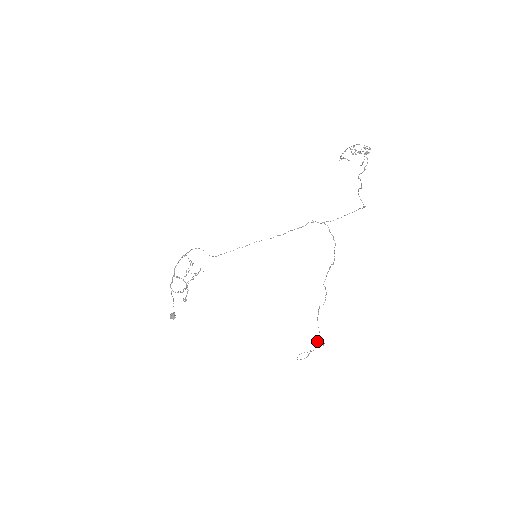
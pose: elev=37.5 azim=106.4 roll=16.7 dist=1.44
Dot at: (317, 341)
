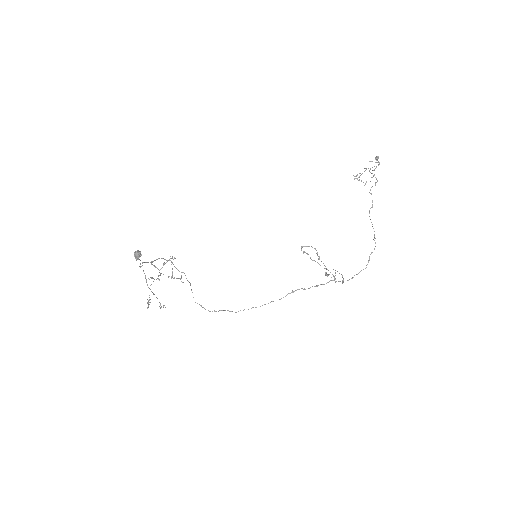
Dot at: occluded
